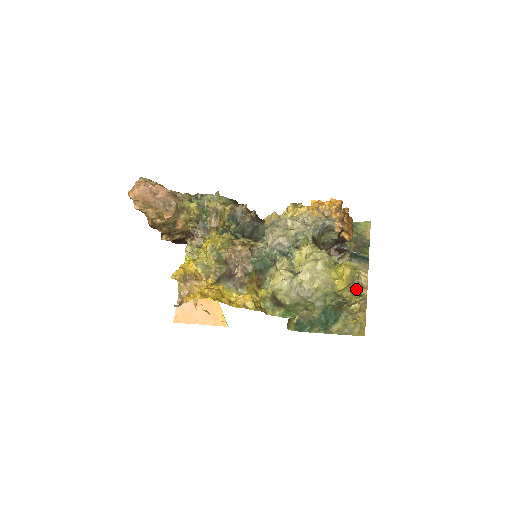
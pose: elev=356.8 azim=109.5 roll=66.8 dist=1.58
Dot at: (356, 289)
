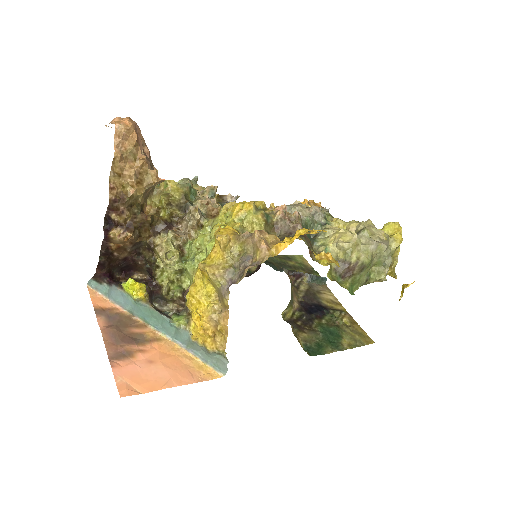
Dot at: (395, 255)
